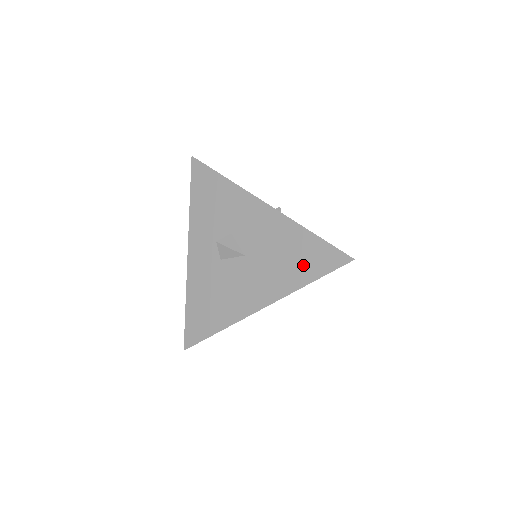
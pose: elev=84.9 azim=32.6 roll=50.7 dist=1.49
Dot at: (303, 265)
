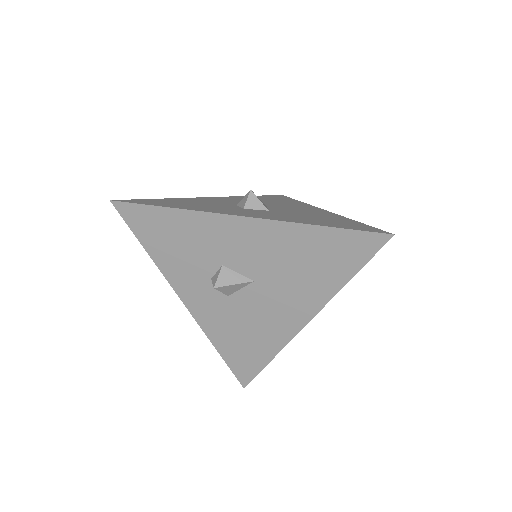
Dot at: (332, 265)
